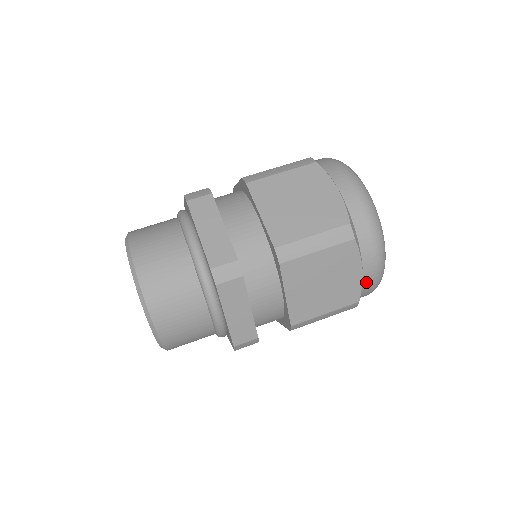
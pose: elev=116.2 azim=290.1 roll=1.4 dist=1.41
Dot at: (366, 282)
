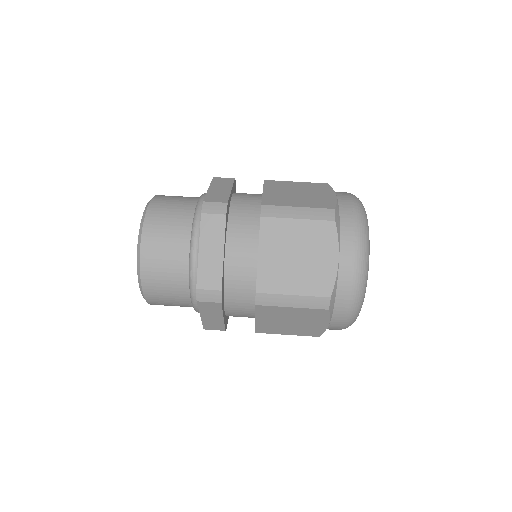
Dot at: (342, 279)
